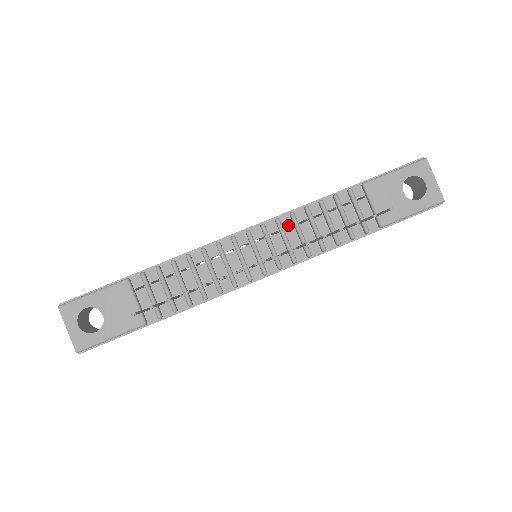
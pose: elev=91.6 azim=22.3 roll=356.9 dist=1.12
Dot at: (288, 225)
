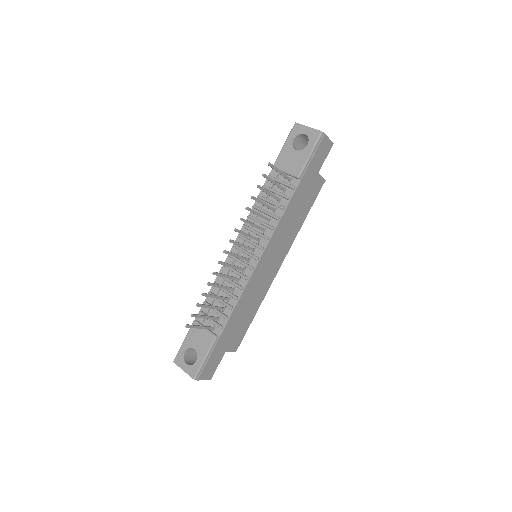
Dot at: occluded
